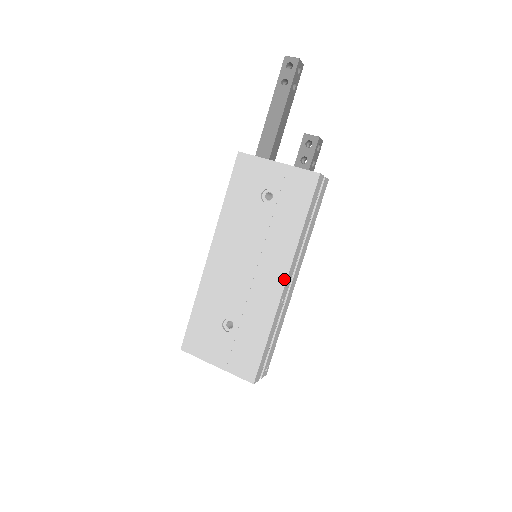
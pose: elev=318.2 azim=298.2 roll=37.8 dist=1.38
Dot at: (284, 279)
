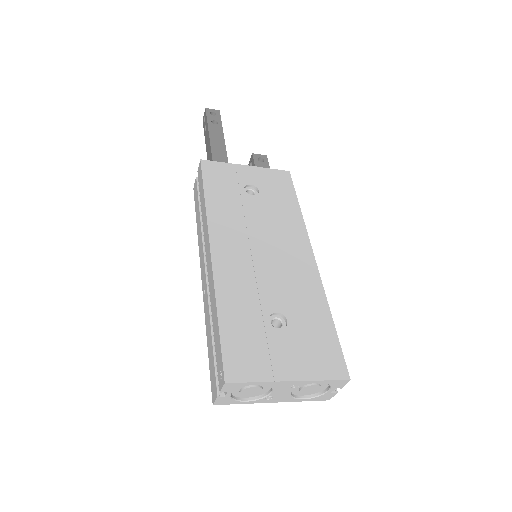
Dot at: (311, 254)
